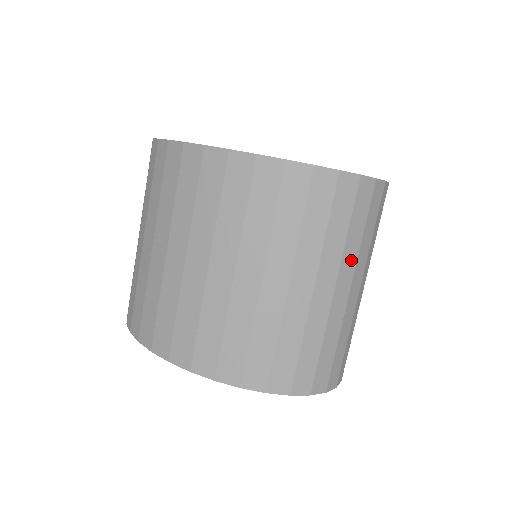
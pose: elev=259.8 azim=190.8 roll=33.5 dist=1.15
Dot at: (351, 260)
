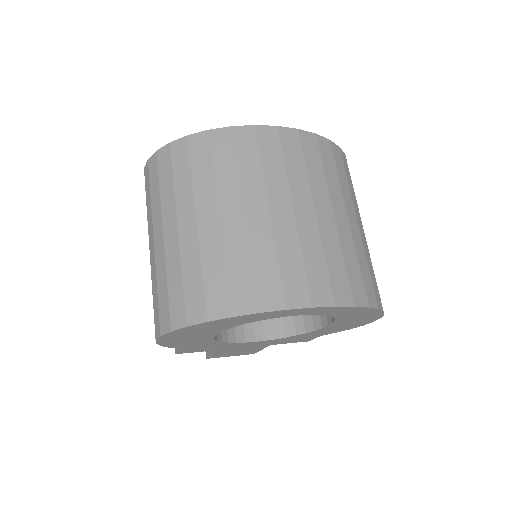
Dot at: occluded
